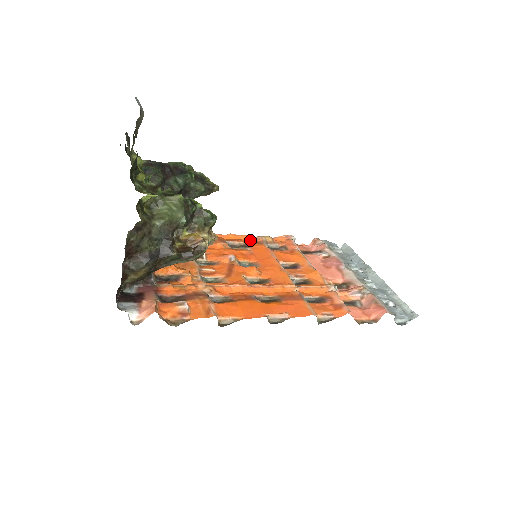
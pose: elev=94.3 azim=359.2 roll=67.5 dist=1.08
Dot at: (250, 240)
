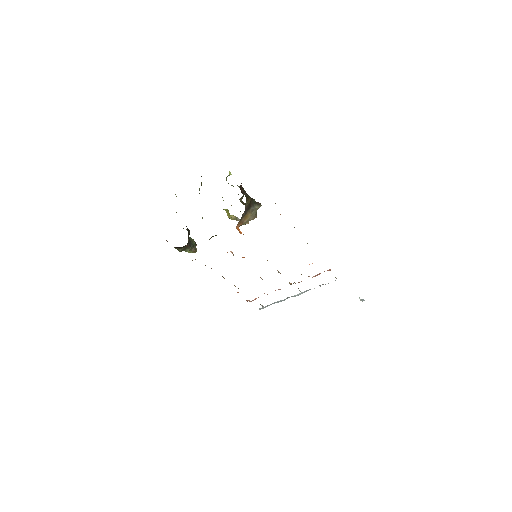
Dot at: occluded
